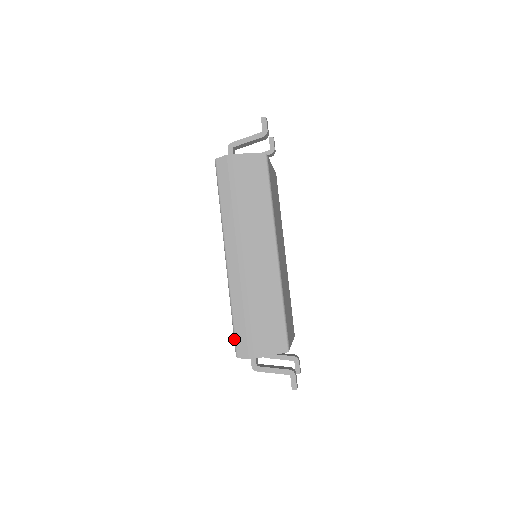
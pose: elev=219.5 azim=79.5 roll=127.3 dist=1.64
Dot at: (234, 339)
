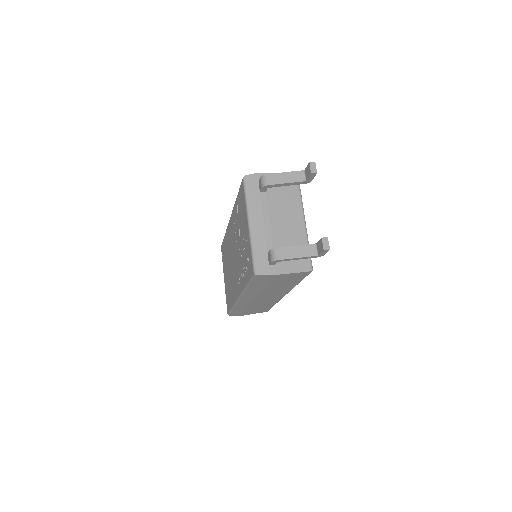
Dot at: (229, 313)
